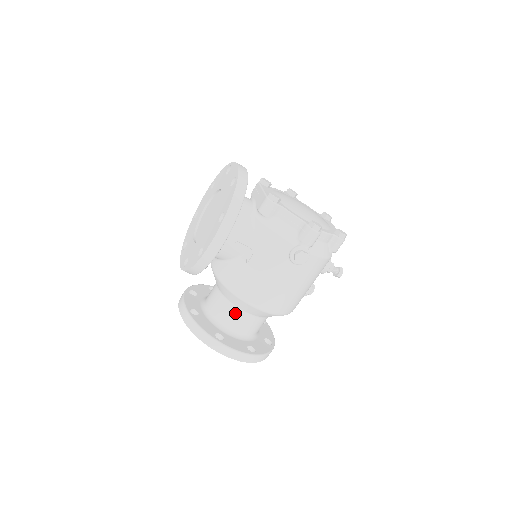
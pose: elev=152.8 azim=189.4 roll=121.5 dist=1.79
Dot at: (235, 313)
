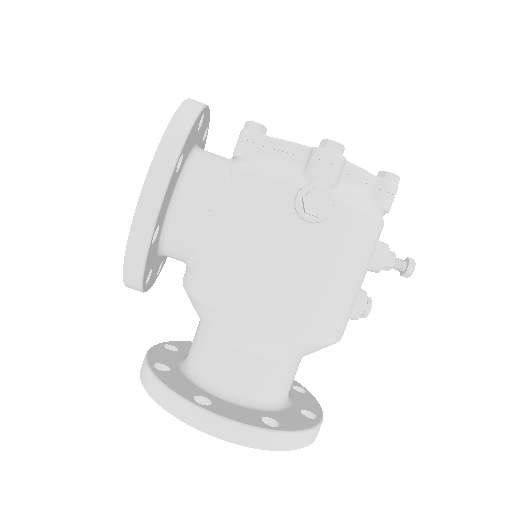
Dot at: (229, 354)
